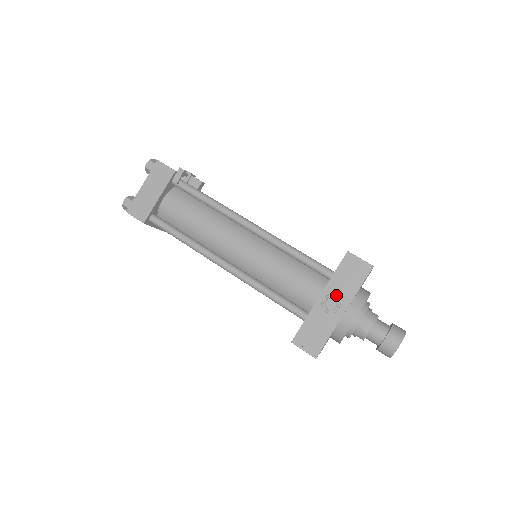
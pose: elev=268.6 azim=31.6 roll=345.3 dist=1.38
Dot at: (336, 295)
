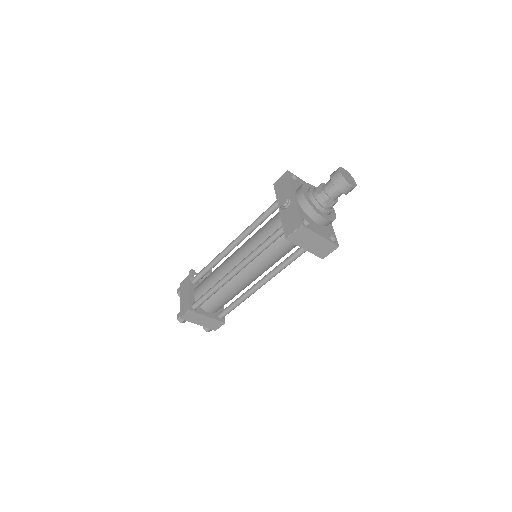
Dot at: occluded
